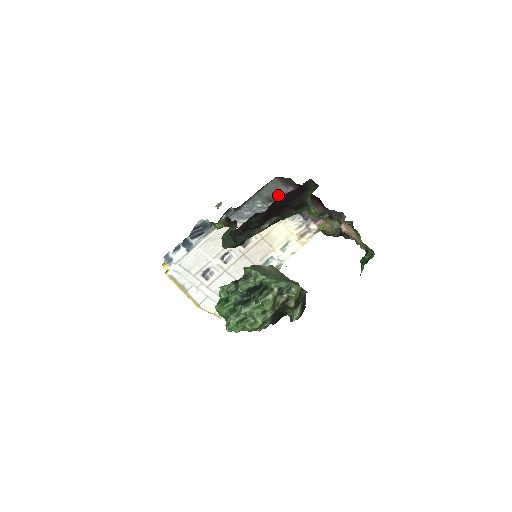
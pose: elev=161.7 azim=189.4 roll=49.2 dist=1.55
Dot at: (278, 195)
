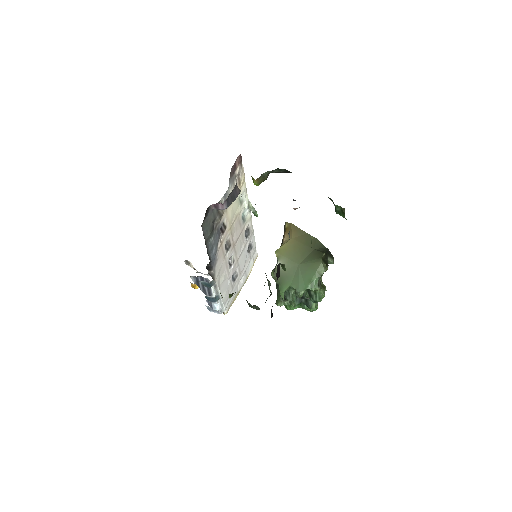
Dot at: (211, 219)
